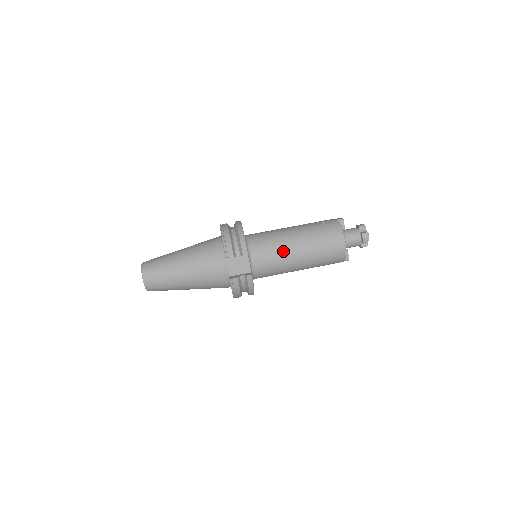
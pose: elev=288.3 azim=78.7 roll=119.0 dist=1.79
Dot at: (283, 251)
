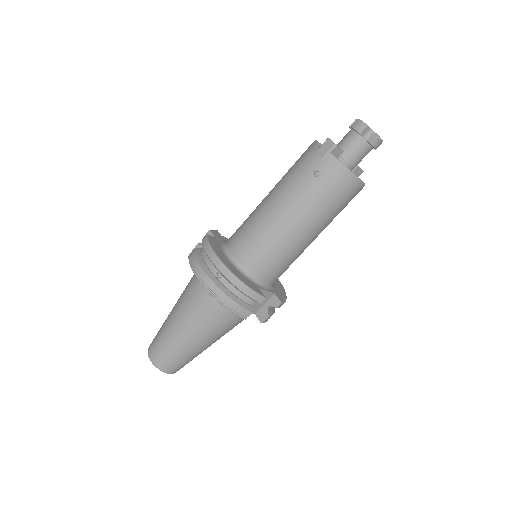
Dot at: (293, 249)
